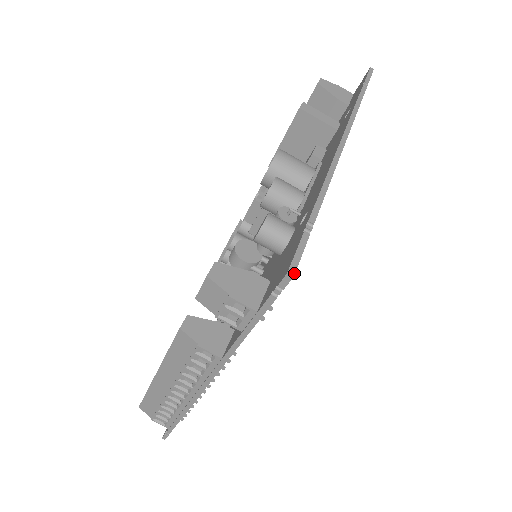
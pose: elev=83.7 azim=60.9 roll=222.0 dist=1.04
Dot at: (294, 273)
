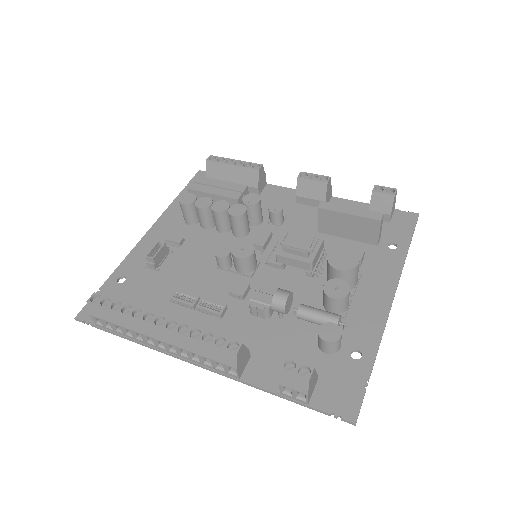
Dot at: occluded
